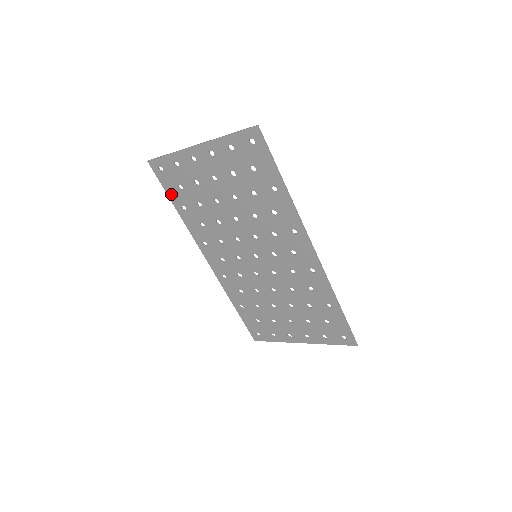
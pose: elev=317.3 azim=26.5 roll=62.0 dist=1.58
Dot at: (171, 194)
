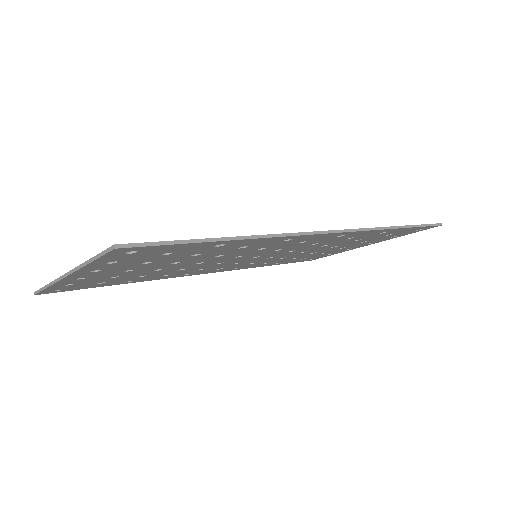
Dot at: (99, 286)
